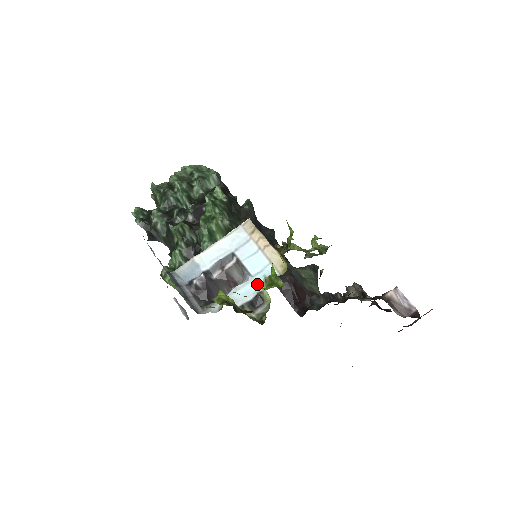
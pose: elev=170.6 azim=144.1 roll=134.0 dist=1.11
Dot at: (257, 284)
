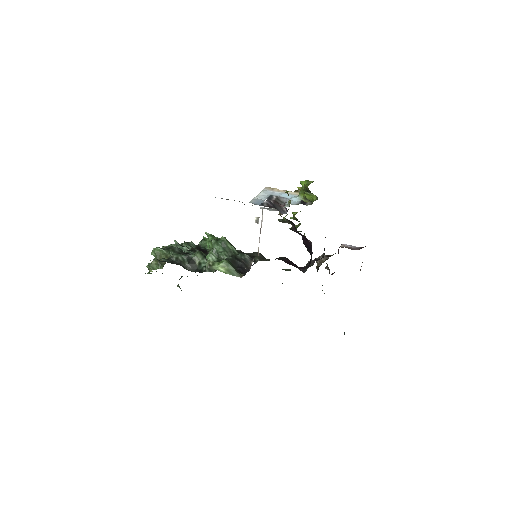
Dot at: (296, 199)
